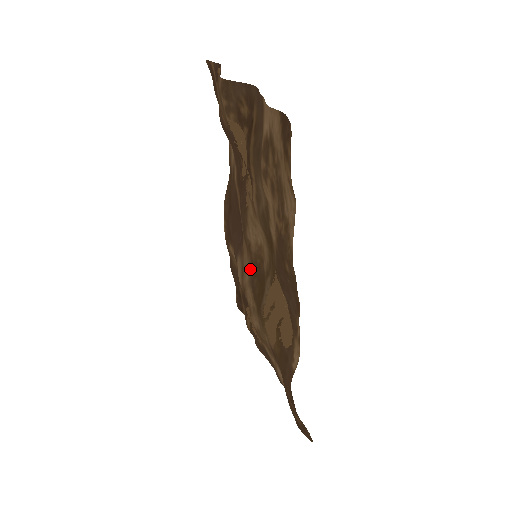
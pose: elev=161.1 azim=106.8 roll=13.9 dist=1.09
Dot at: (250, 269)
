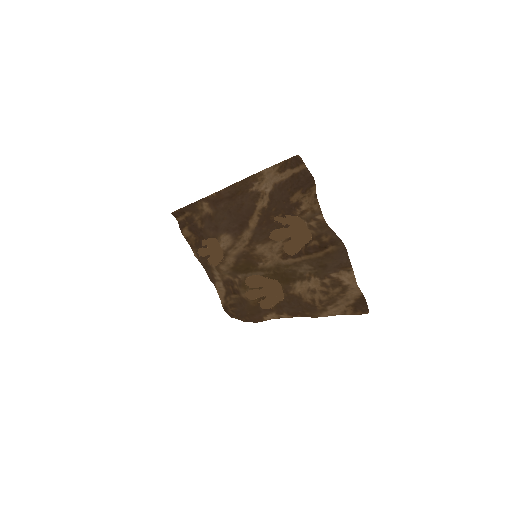
Dot at: (242, 252)
